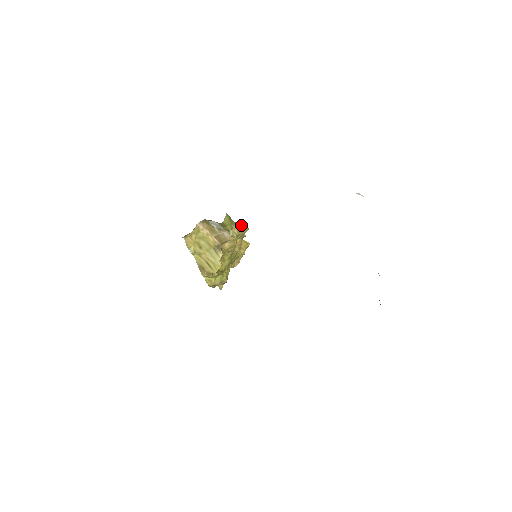
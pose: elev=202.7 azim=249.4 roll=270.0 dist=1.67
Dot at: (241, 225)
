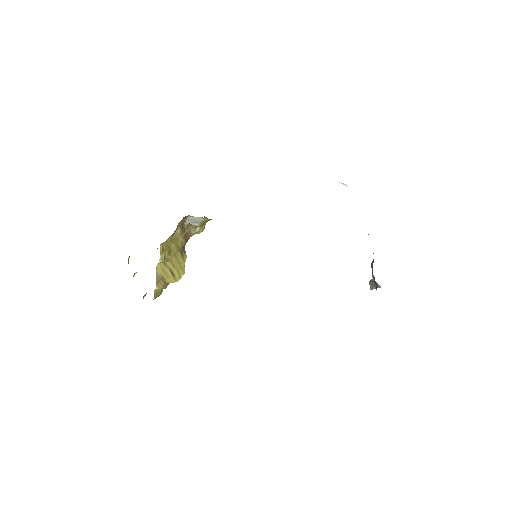
Dot at: (206, 217)
